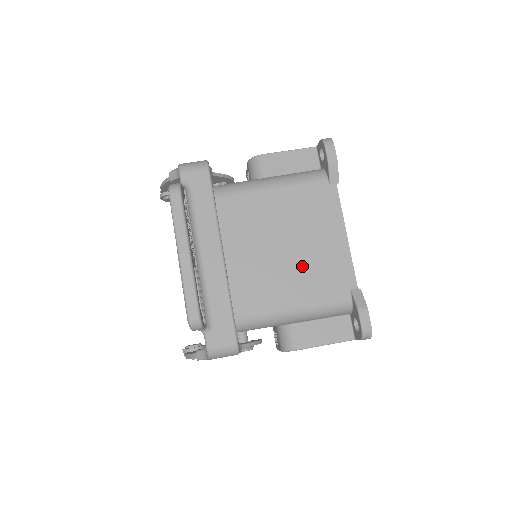
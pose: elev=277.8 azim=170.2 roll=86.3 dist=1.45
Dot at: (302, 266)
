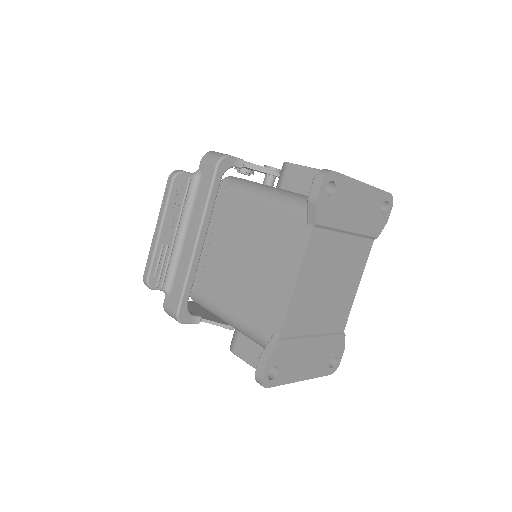
Dot at: (251, 287)
